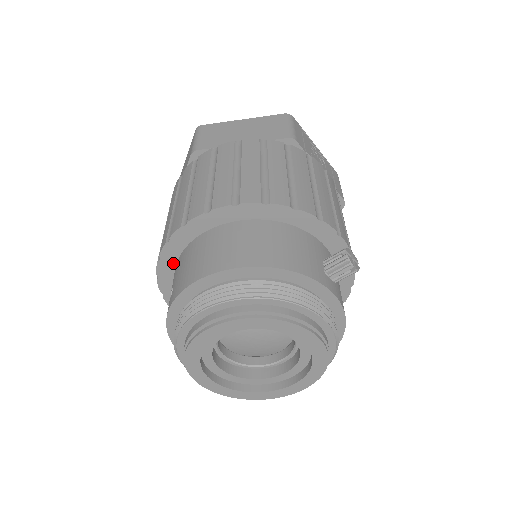
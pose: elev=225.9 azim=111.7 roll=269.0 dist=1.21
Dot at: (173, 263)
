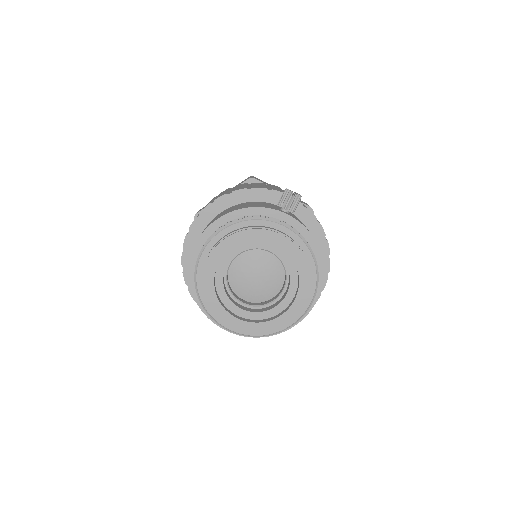
Dot at: occluded
